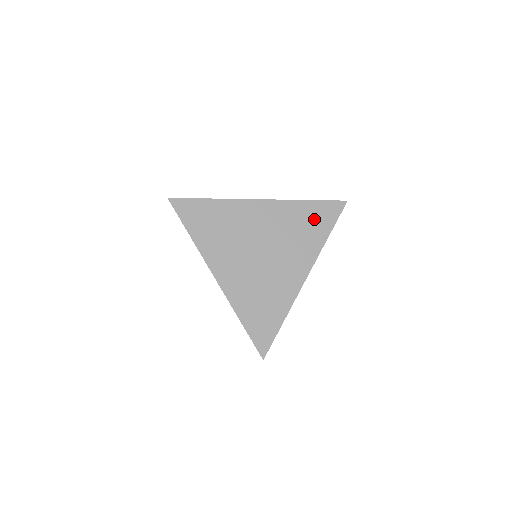
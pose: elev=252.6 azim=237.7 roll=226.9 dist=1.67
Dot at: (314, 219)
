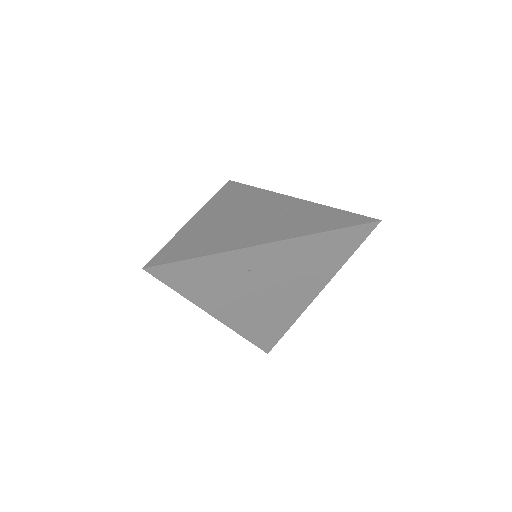
Dot at: (334, 247)
